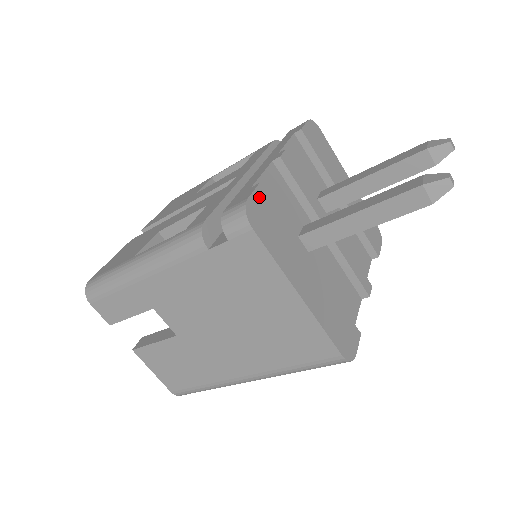
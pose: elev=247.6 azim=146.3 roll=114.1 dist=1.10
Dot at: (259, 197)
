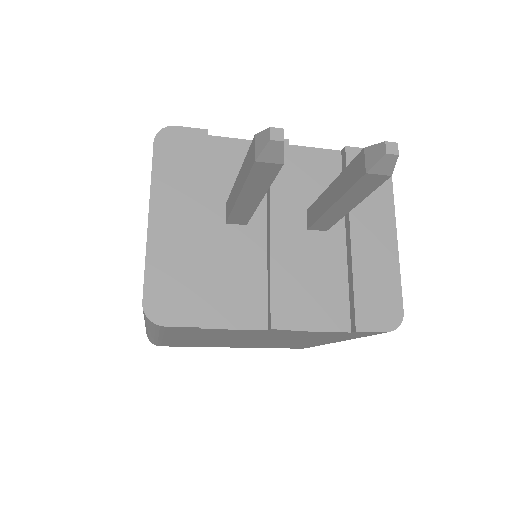
Dot at: (193, 135)
